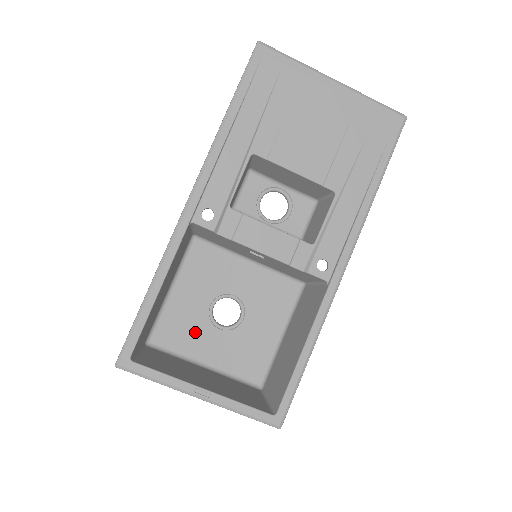
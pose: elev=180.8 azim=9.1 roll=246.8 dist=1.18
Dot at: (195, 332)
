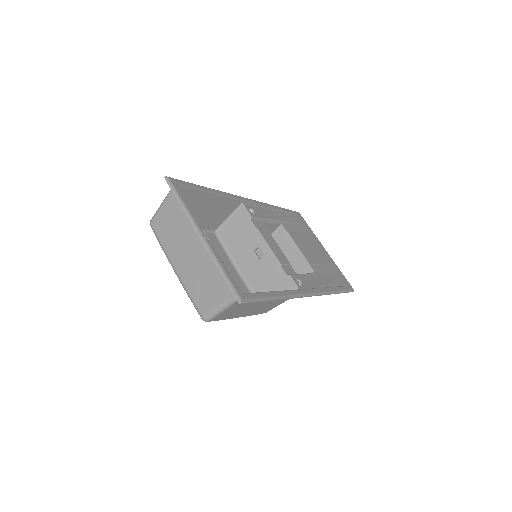
Dot at: occluded
